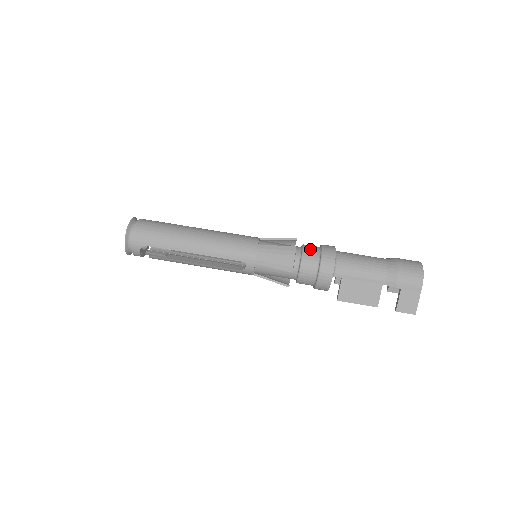
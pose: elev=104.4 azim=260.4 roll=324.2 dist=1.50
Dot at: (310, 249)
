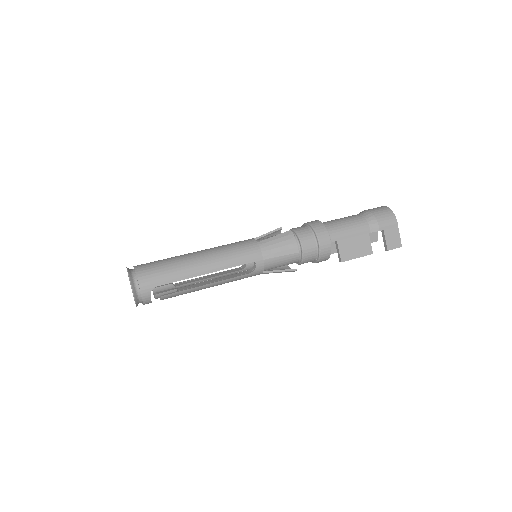
Dot at: (300, 229)
